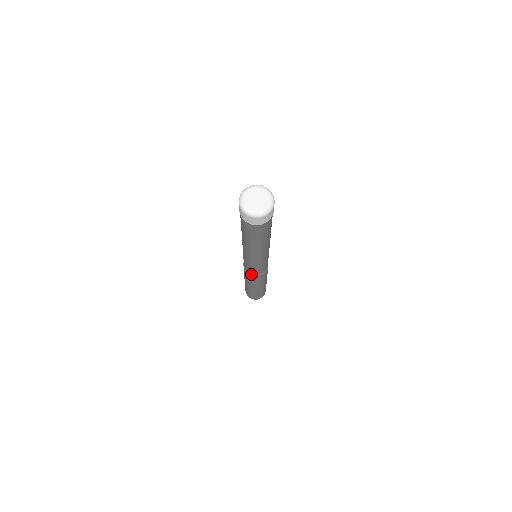
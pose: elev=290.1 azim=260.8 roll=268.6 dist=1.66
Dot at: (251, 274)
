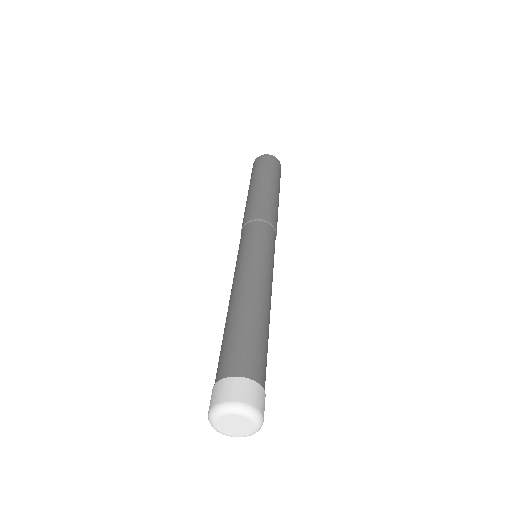
Dot at: occluded
